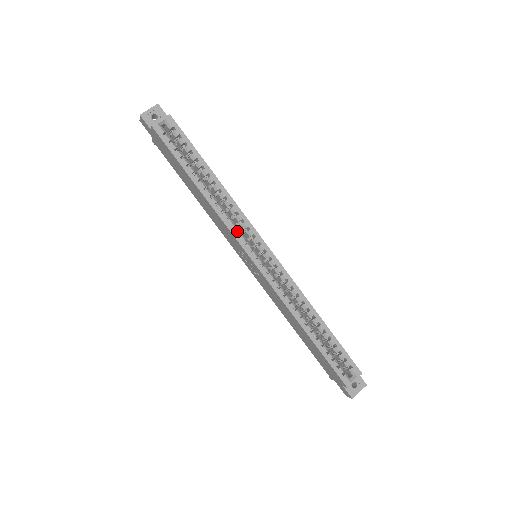
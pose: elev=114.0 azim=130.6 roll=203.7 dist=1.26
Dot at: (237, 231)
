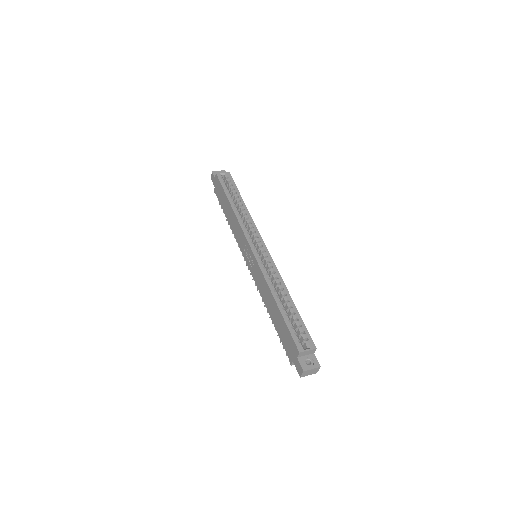
Dot at: (247, 231)
